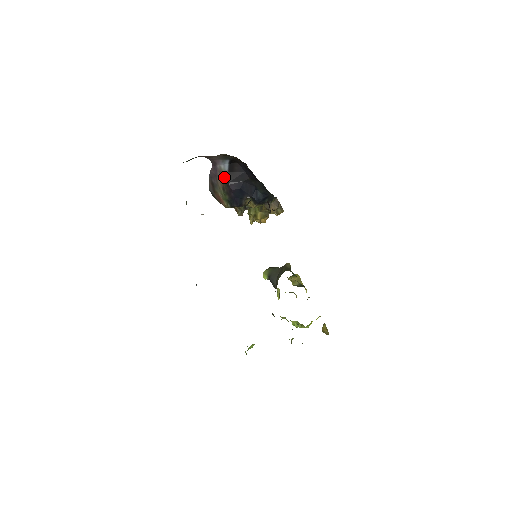
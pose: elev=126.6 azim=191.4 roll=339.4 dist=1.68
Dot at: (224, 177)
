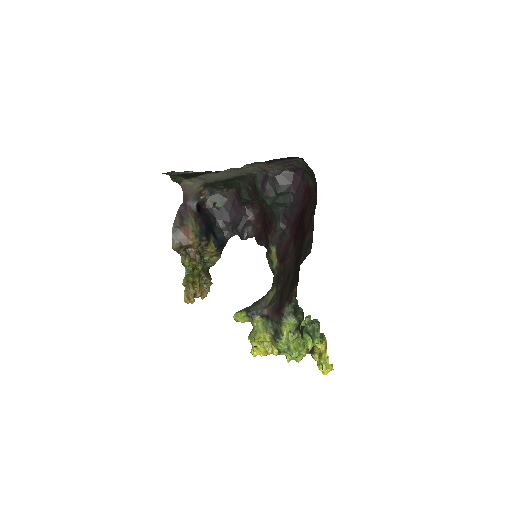
Dot at: (194, 212)
